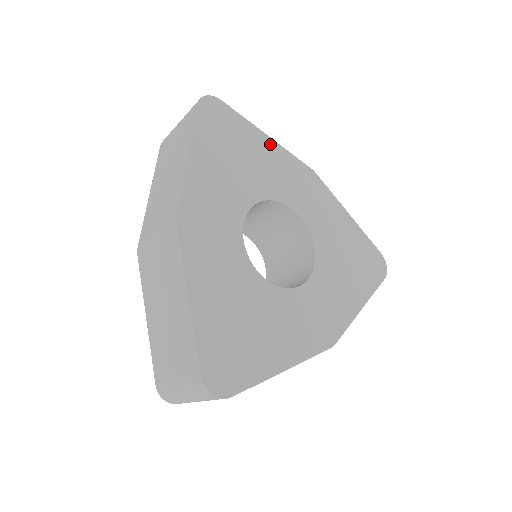
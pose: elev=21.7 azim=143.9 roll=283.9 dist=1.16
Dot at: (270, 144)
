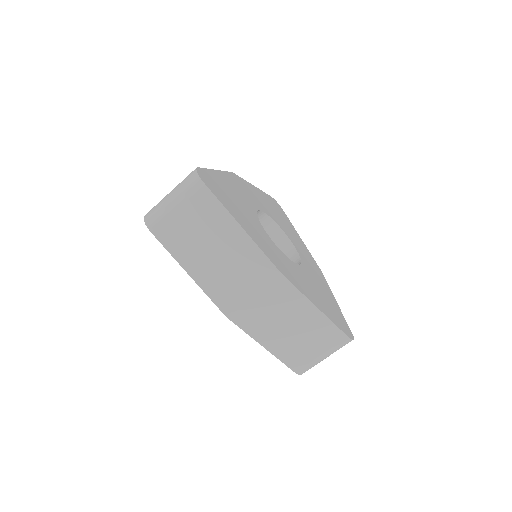
Dot at: (299, 238)
